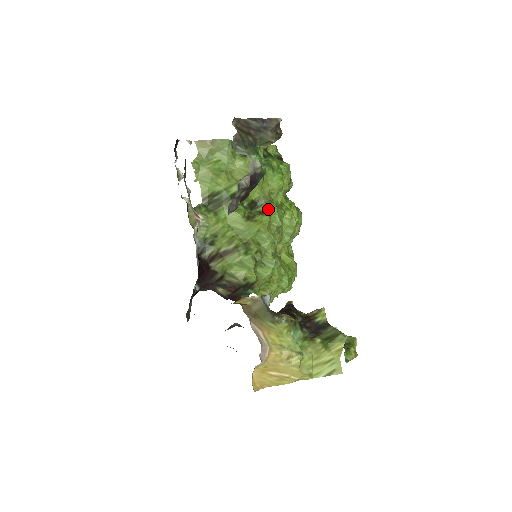
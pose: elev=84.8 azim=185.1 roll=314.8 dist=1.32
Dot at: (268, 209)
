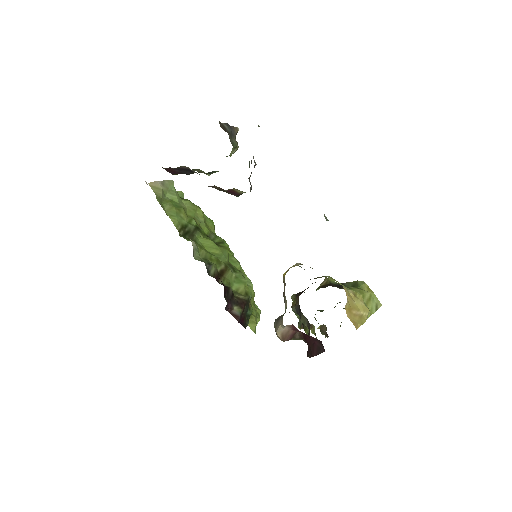
Dot at: (221, 240)
